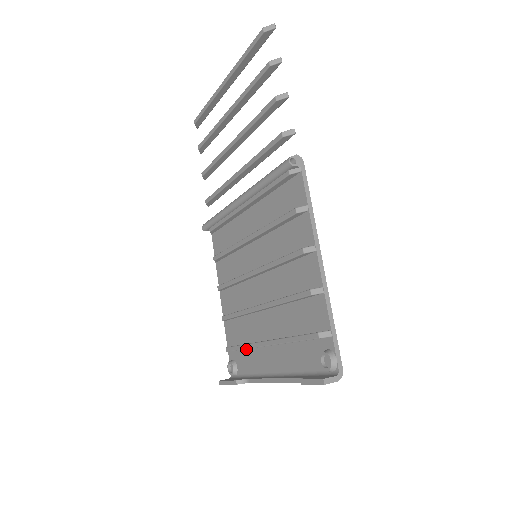
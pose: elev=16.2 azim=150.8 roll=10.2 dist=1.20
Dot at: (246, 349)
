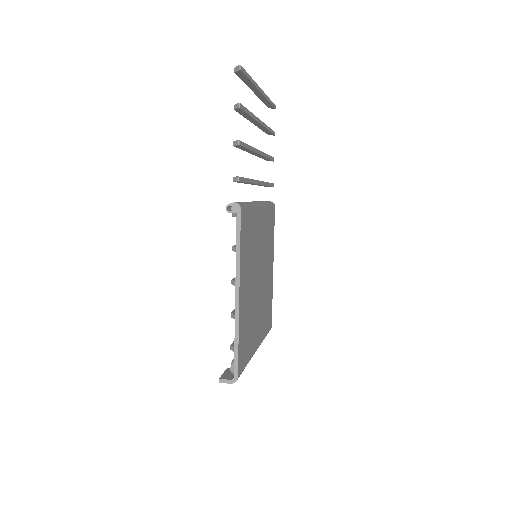
Dot at: occluded
